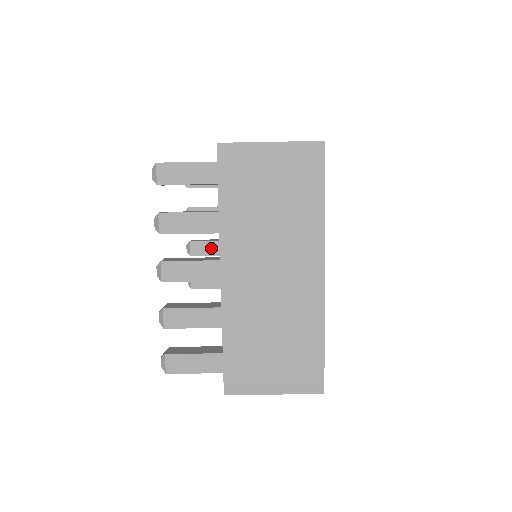
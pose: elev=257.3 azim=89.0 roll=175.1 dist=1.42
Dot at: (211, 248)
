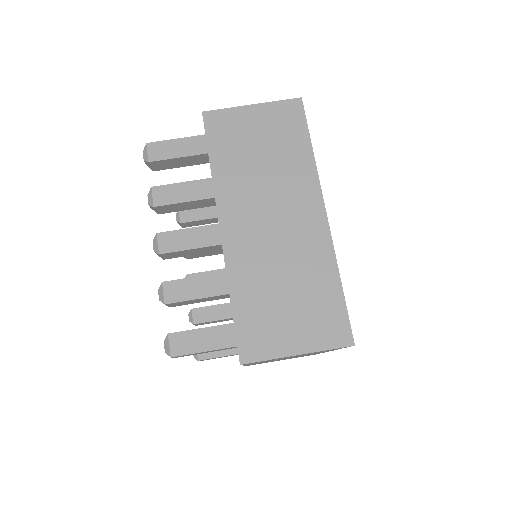
Dot at: occluded
